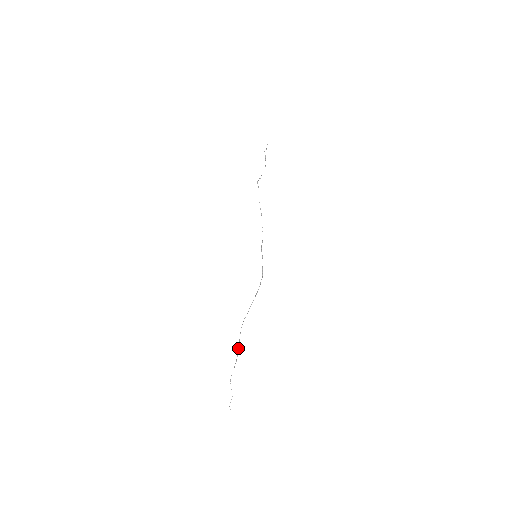
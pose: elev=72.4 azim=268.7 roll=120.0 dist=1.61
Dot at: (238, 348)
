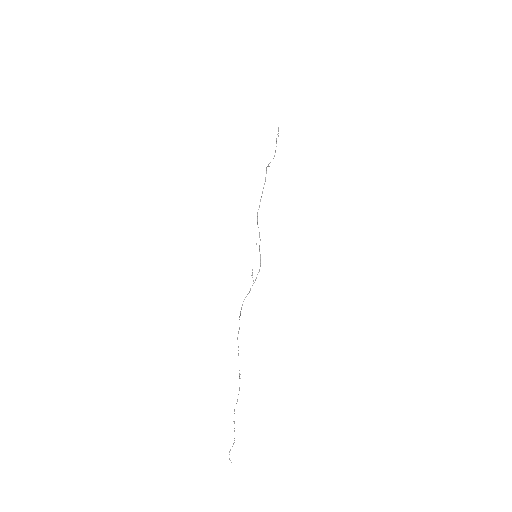
Dot at: occluded
